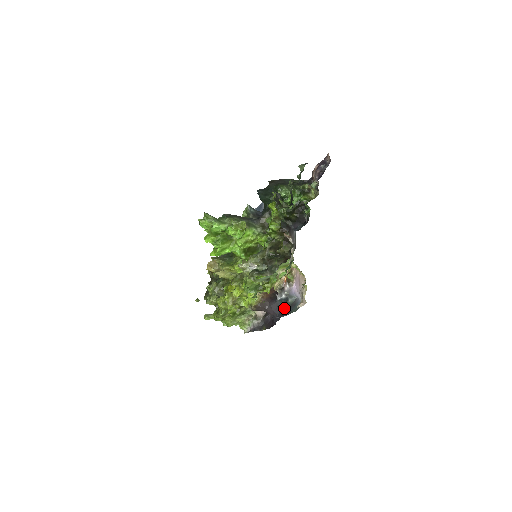
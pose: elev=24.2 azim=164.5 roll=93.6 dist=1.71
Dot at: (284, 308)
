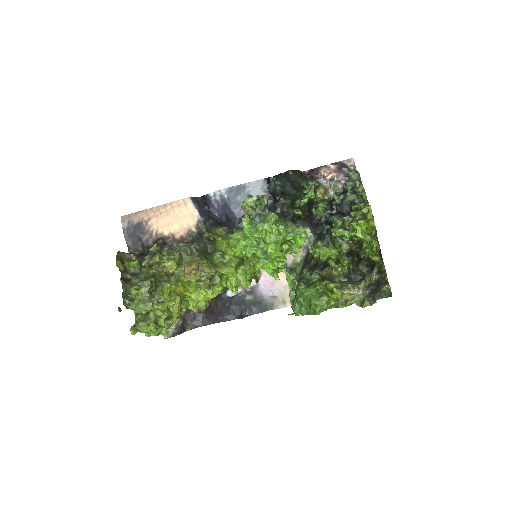
Dot at: (241, 306)
